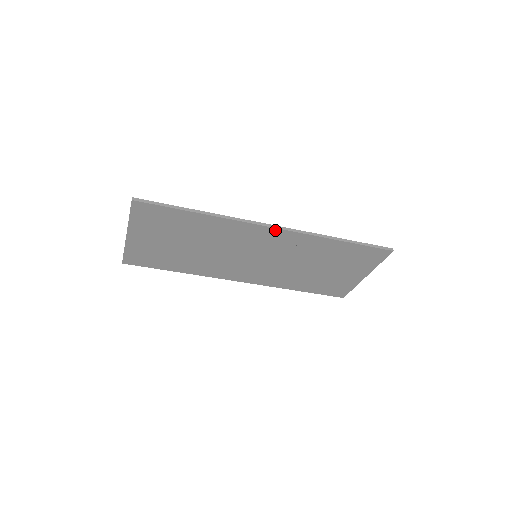
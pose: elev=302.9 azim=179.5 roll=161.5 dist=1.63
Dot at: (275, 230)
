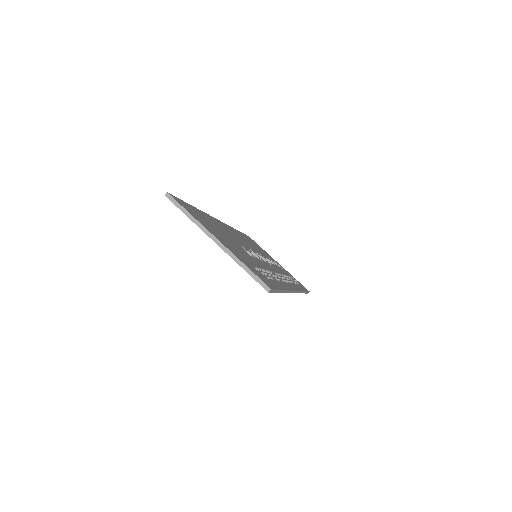
Dot at: occluded
